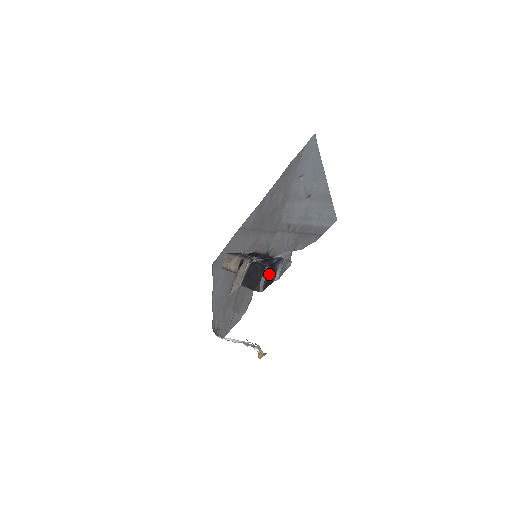
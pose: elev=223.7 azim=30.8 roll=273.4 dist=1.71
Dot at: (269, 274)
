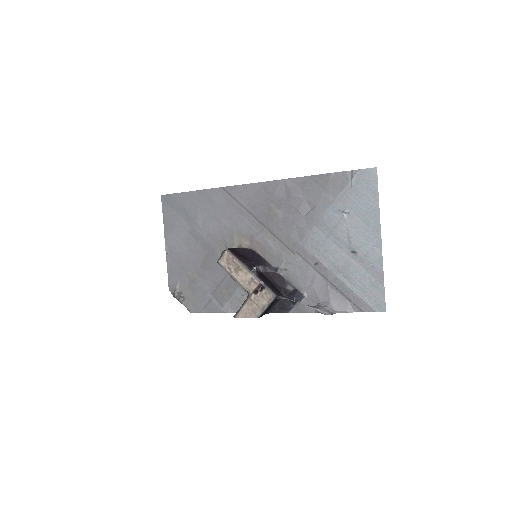
Dot at: (283, 302)
